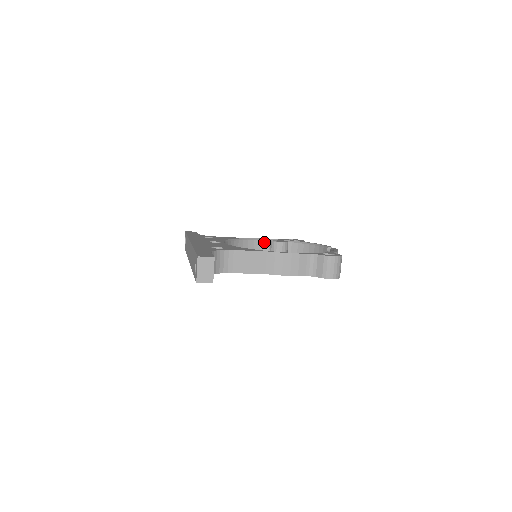
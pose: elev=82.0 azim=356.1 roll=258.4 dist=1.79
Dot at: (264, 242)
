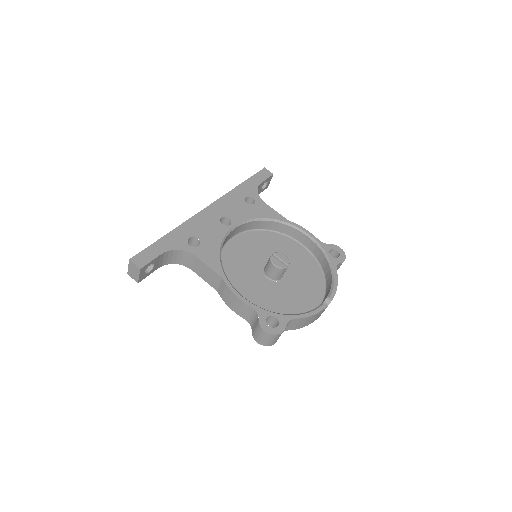
Dot at: (304, 235)
